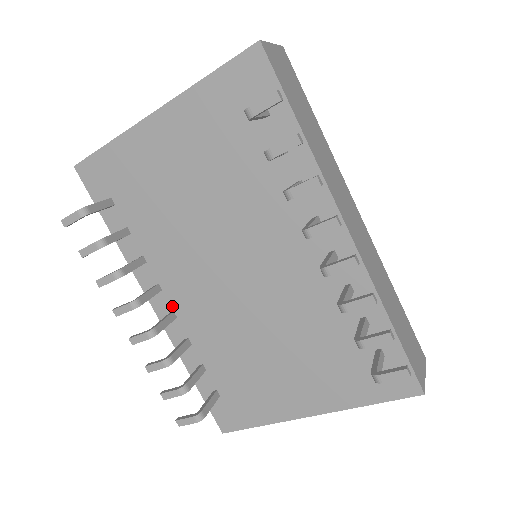
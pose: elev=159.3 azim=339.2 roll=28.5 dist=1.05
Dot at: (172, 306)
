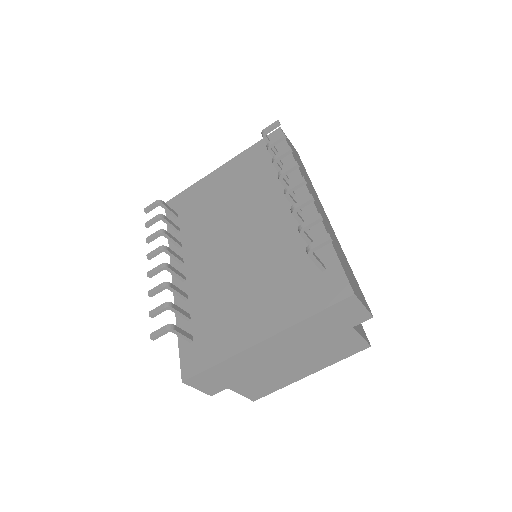
Dot at: (186, 273)
